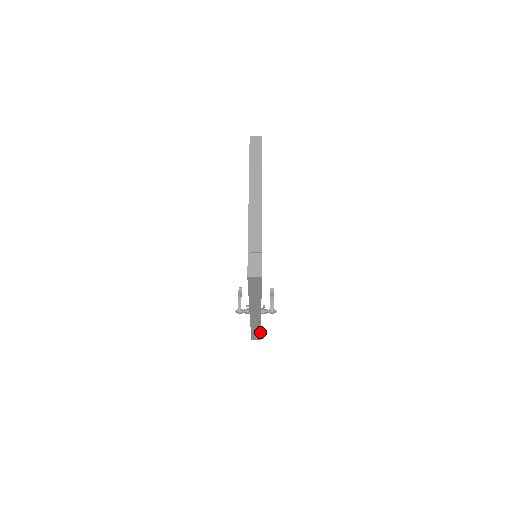
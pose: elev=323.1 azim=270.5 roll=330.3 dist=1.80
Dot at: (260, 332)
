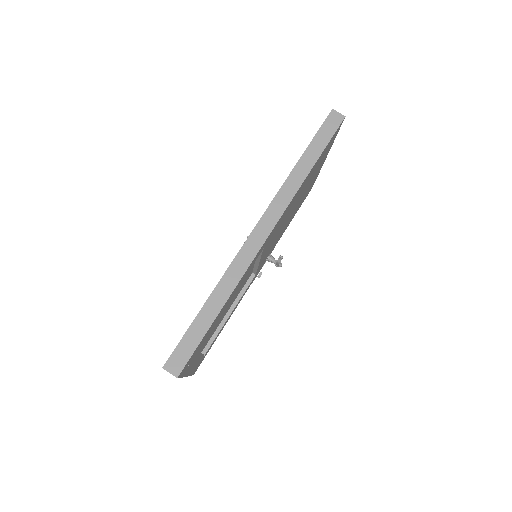
Dot at: occluded
